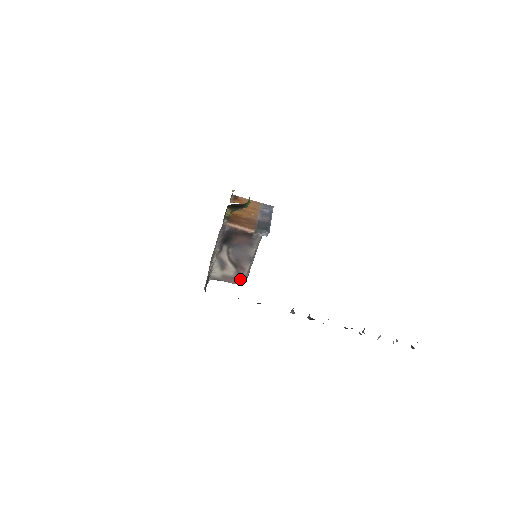
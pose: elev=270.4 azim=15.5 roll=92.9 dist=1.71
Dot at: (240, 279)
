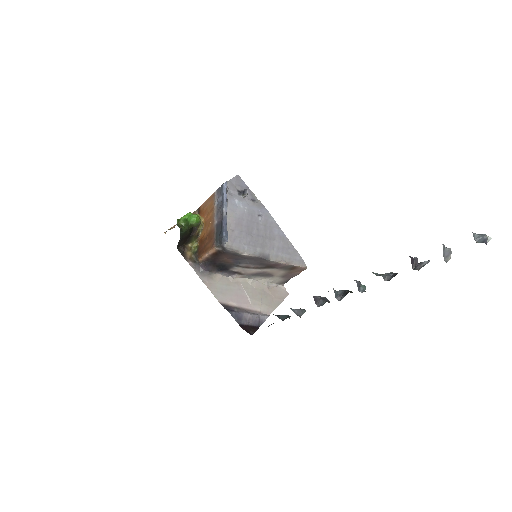
Dot at: (295, 268)
